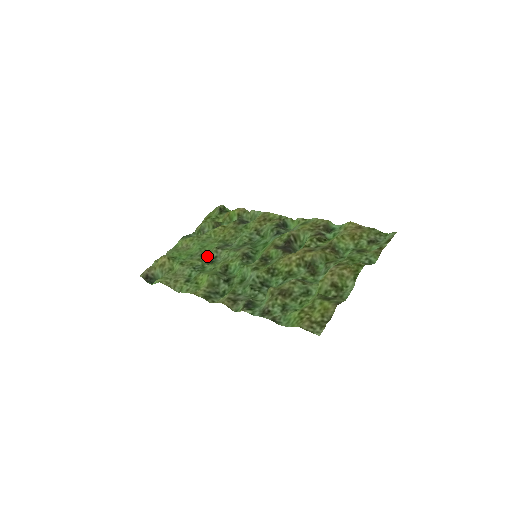
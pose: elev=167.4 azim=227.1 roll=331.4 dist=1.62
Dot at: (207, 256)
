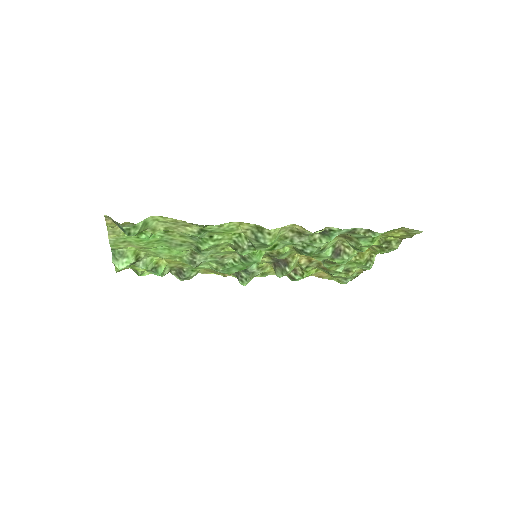
Dot at: (190, 246)
